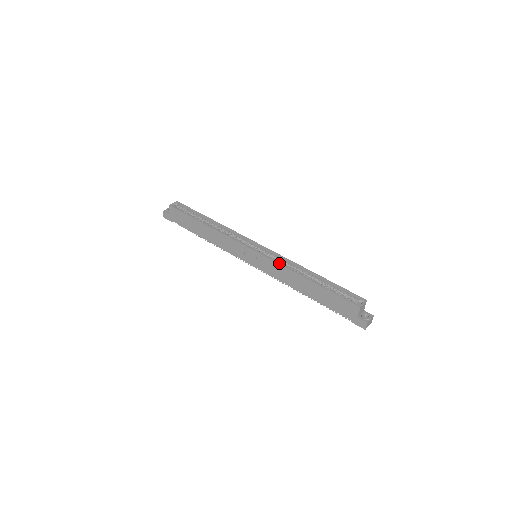
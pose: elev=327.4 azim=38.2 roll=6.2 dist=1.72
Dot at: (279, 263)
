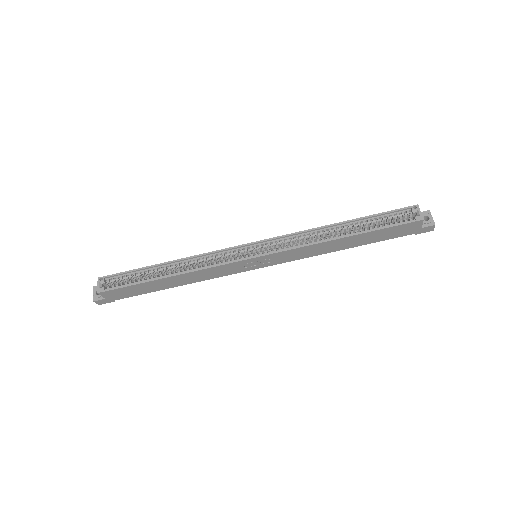
Dot at: (298, 247)
